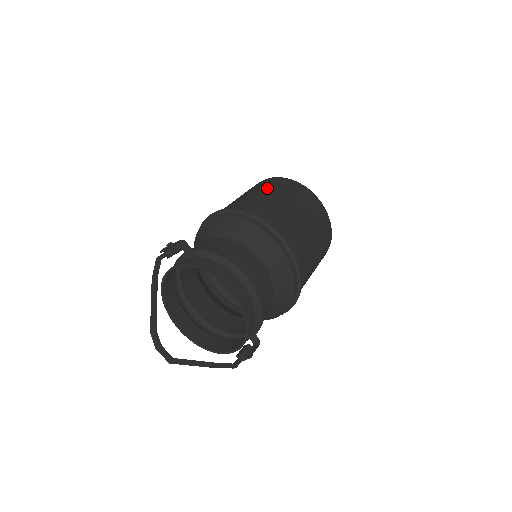
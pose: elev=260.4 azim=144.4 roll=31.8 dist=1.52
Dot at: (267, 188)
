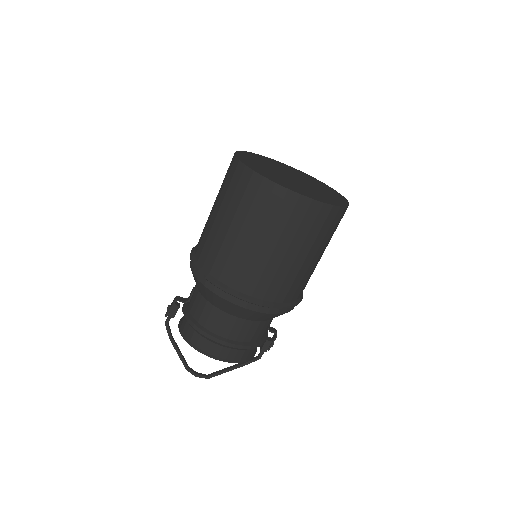
Dot at: (228, 206)
